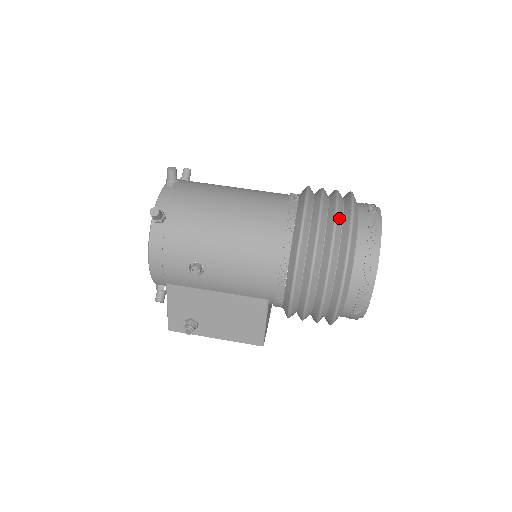
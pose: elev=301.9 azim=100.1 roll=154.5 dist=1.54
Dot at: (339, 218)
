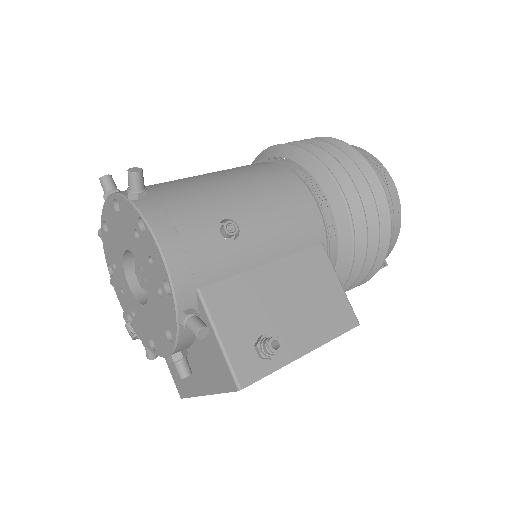
Dot at: occluded
